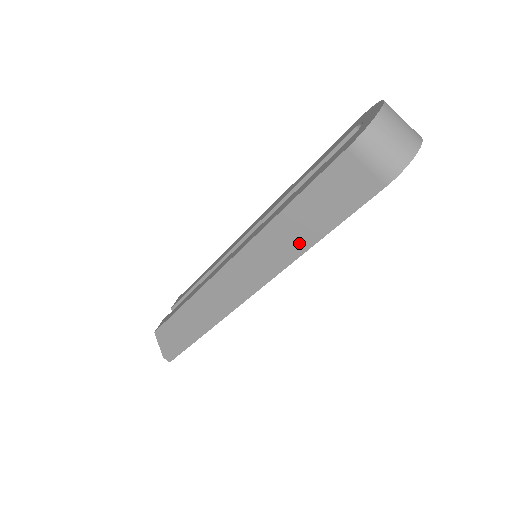
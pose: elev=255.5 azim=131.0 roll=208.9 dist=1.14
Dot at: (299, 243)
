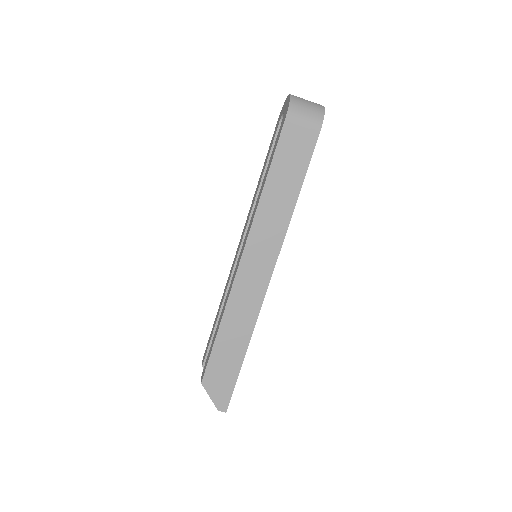
Dot at: (285, 208)
